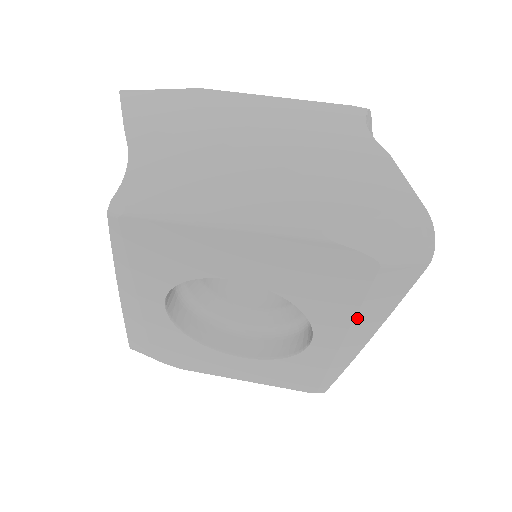
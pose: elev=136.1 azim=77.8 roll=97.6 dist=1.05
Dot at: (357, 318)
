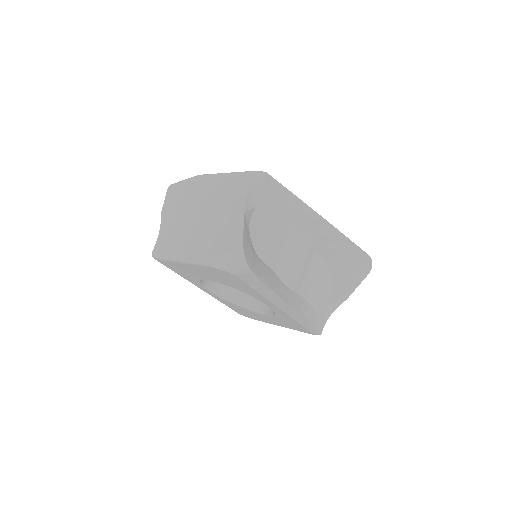
Dot at: (264, 296)
